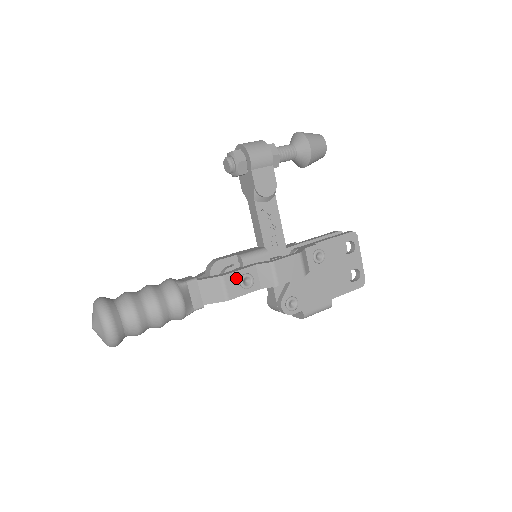
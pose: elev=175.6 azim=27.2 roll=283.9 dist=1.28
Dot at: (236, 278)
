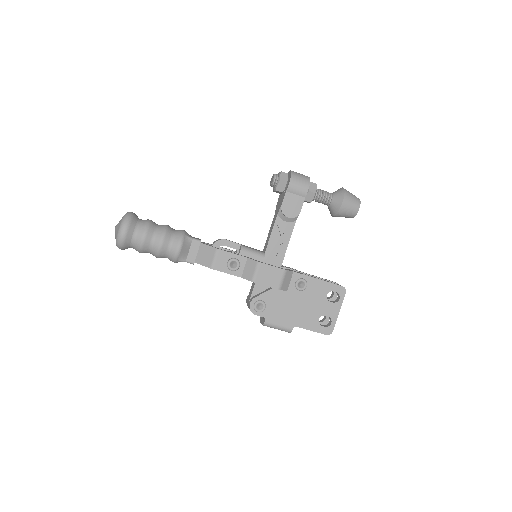
Dot at: (227, 257)
